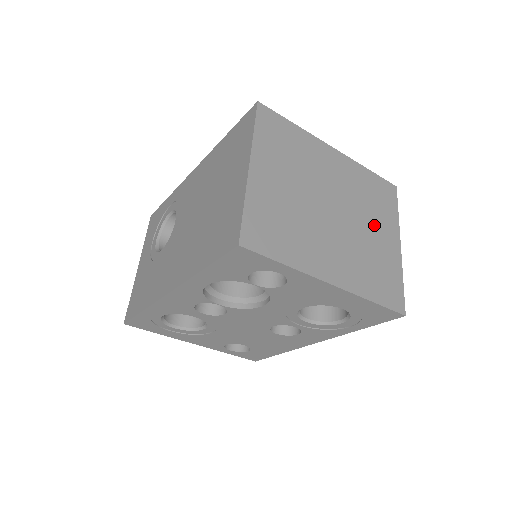
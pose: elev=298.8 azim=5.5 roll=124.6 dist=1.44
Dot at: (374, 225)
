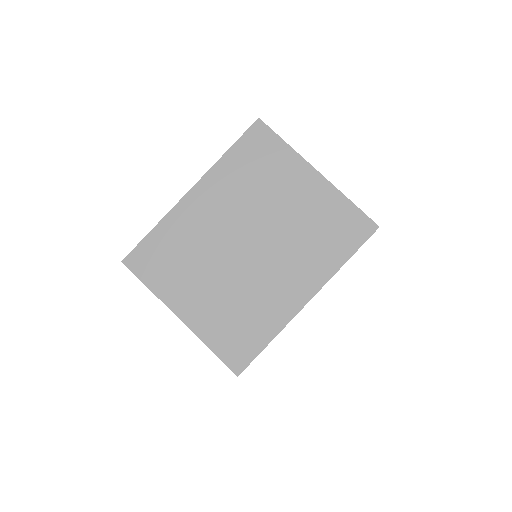
Dot at: (283, 196)
